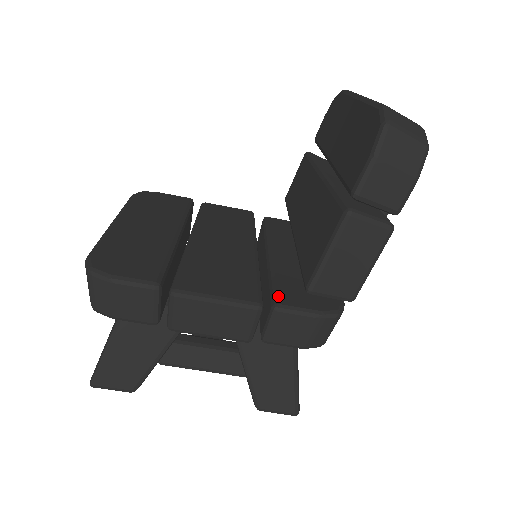
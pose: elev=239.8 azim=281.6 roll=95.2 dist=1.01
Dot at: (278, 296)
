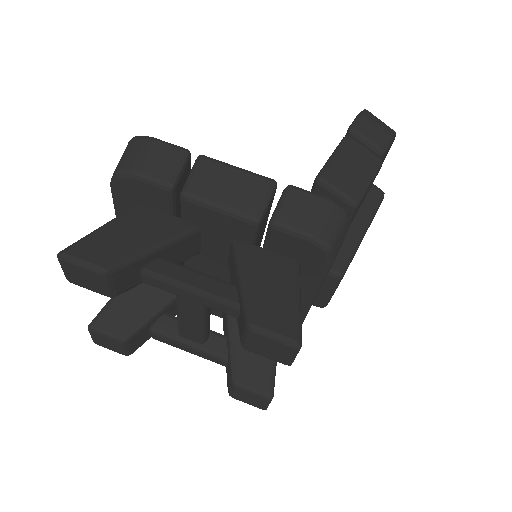
Dot at: occluded
